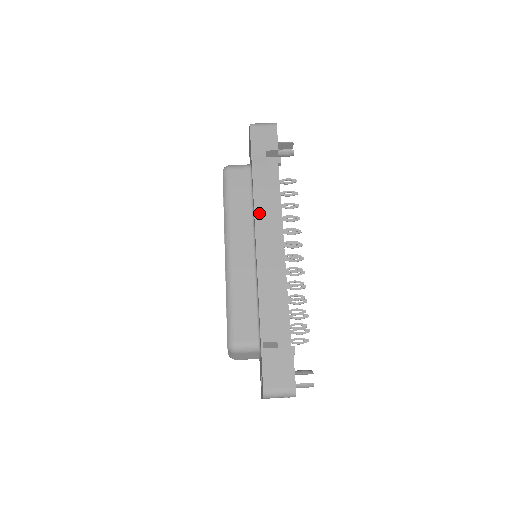
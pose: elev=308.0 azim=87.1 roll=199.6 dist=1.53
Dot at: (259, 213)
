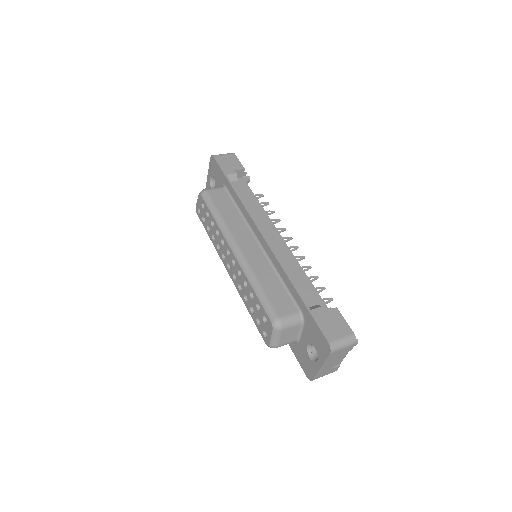
Dot at: occluded
